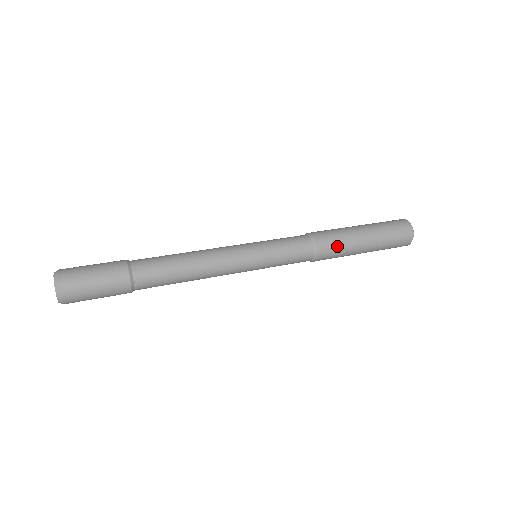
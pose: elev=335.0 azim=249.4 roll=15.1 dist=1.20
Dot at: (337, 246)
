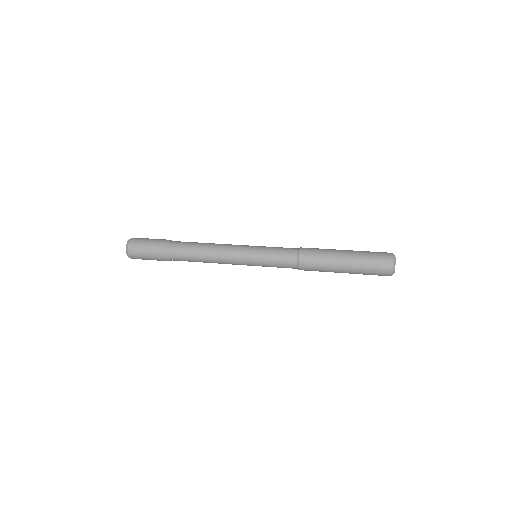
Dot at: (318, 252)
